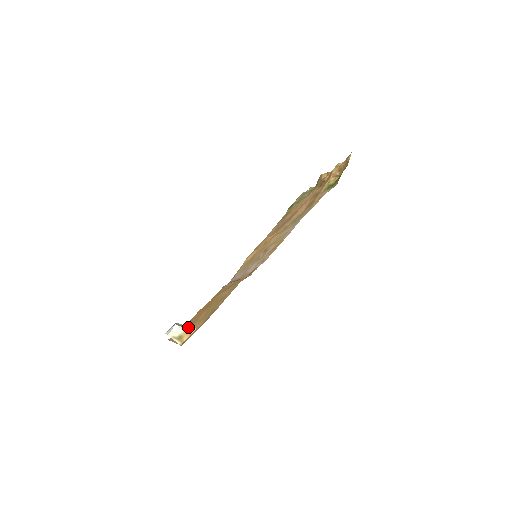
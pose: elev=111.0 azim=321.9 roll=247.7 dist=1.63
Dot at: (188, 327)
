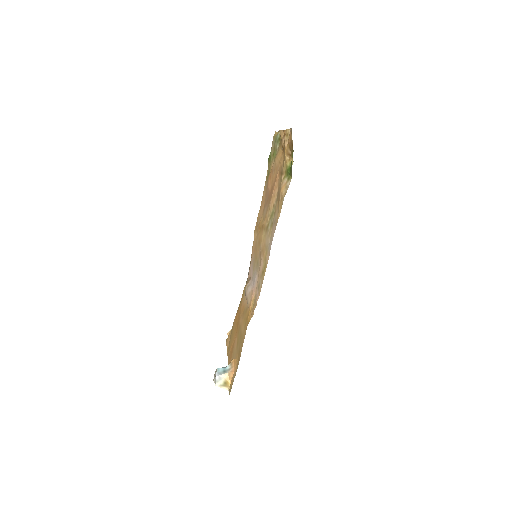
Dot at: (227, 370)
